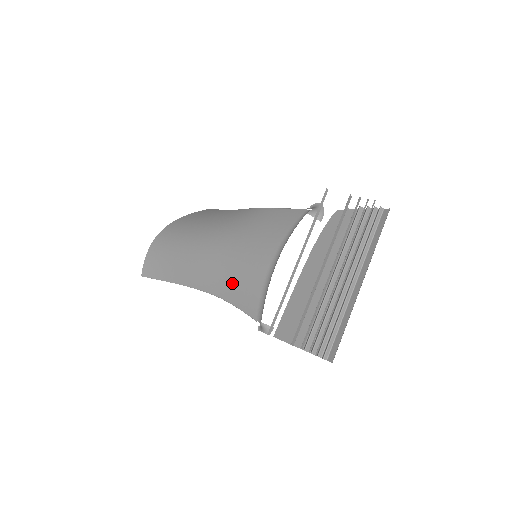
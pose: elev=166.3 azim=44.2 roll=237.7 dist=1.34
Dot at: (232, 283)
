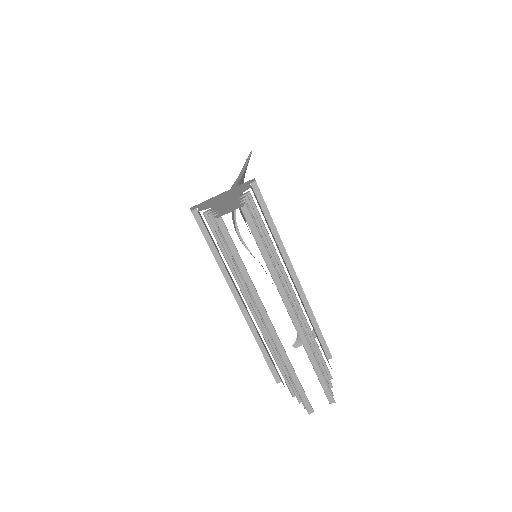
Dot at: occluded
